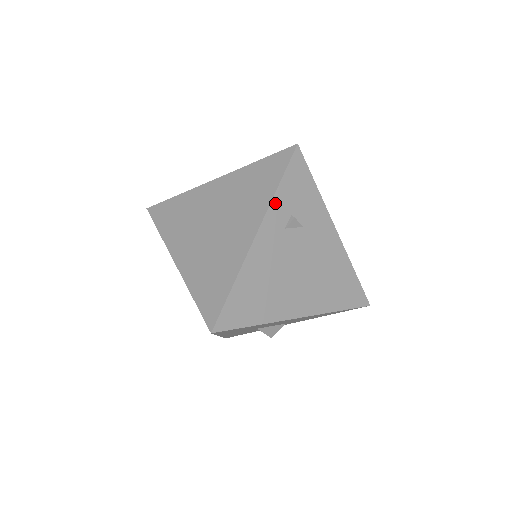
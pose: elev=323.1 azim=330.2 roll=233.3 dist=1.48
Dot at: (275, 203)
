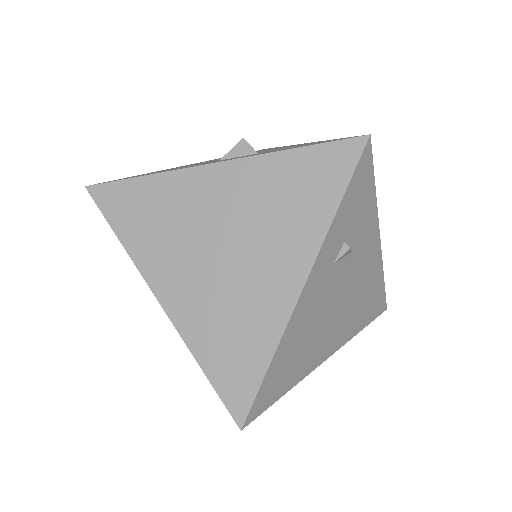
Dot at: (331, 233)
